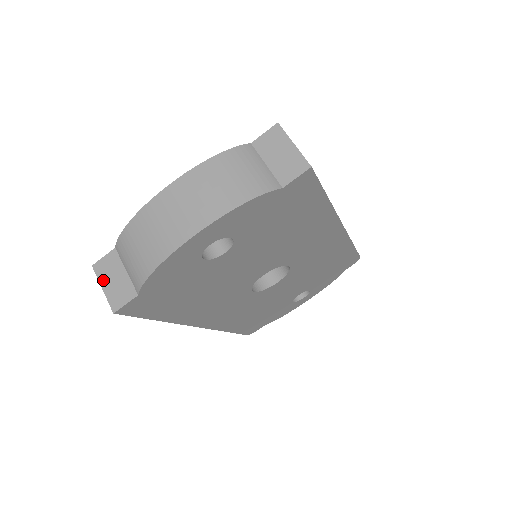
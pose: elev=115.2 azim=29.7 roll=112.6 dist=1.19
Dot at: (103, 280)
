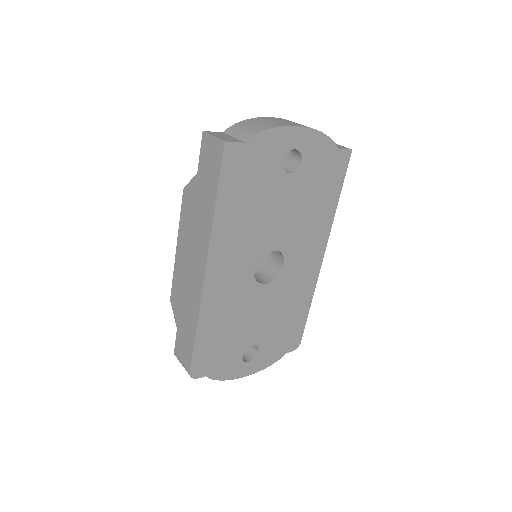
Dot at: (214, 135)
